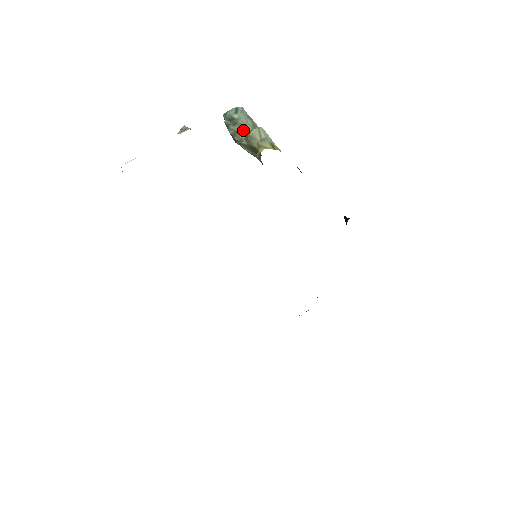
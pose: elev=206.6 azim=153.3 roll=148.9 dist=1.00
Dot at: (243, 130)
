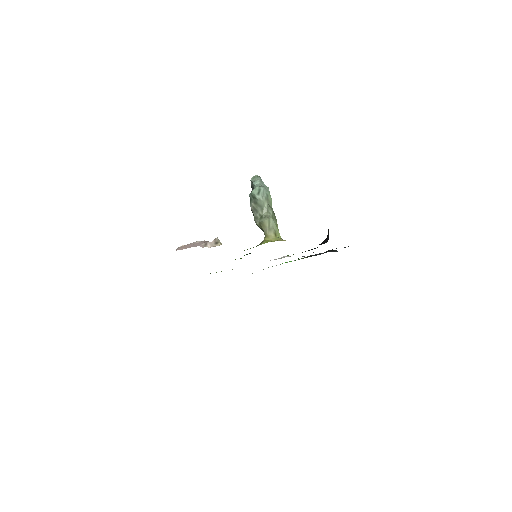
Dot at: (260, 210)
